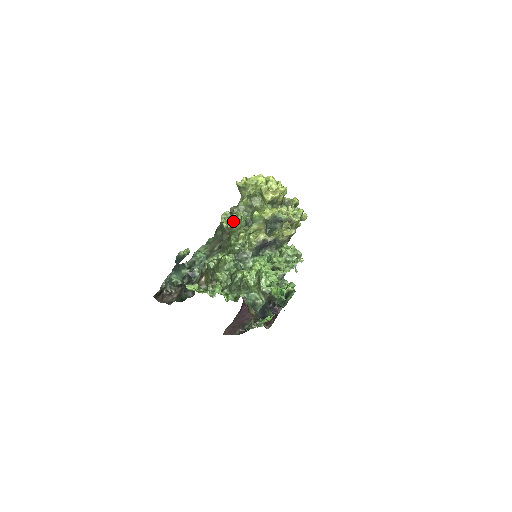
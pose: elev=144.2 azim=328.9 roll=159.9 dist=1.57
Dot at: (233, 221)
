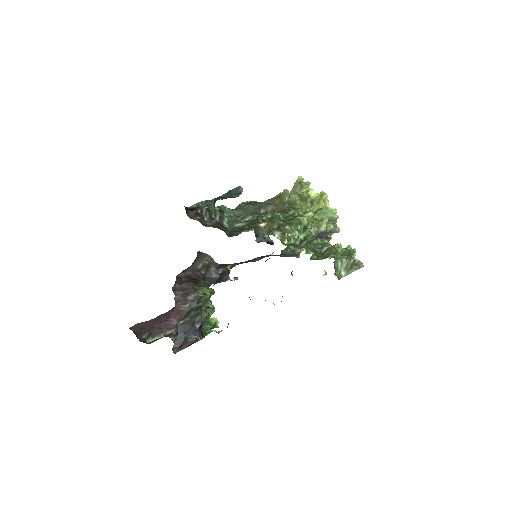
Dot at: (289, 202)
